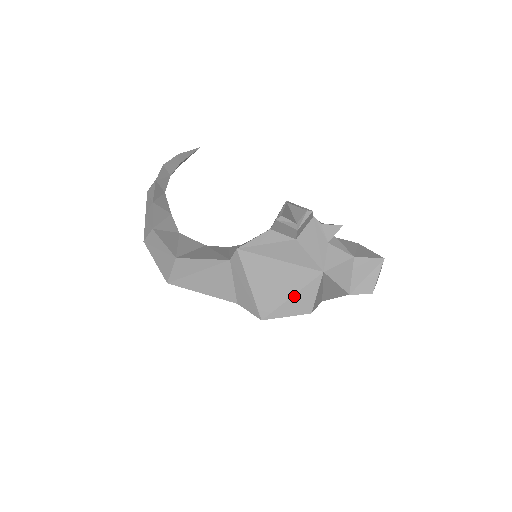
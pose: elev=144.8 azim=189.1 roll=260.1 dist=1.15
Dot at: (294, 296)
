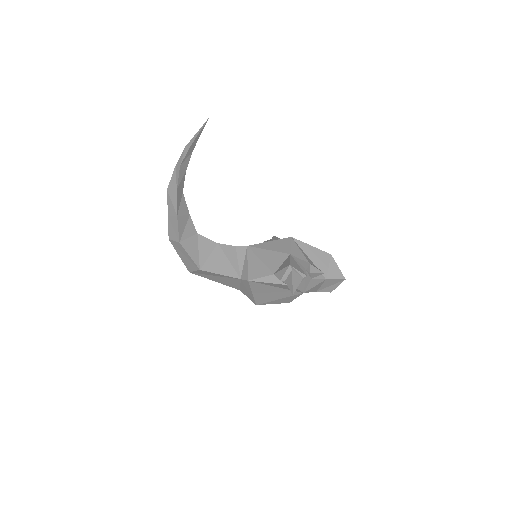
Dot at: (281, 299)
